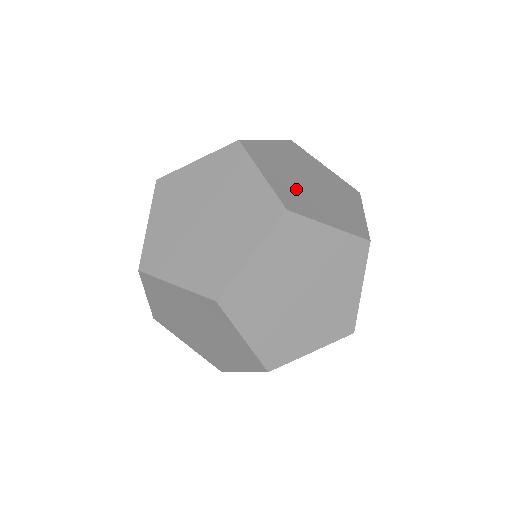
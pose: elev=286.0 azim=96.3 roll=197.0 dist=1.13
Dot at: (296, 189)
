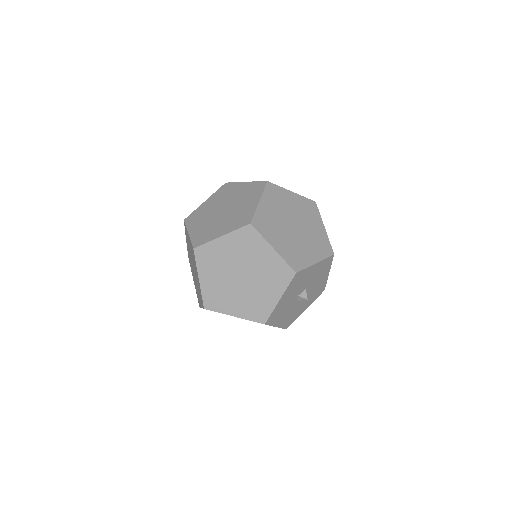
Dot at: occluded
